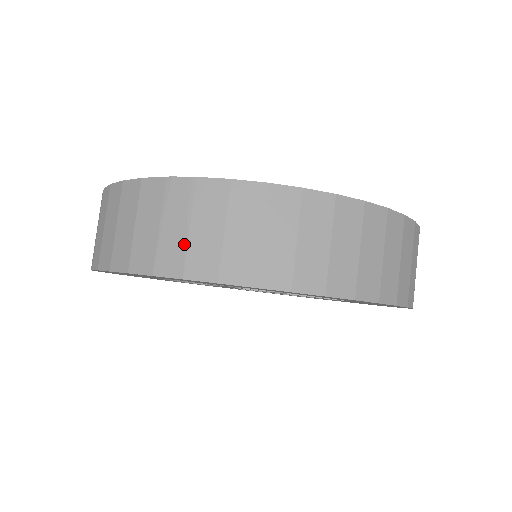
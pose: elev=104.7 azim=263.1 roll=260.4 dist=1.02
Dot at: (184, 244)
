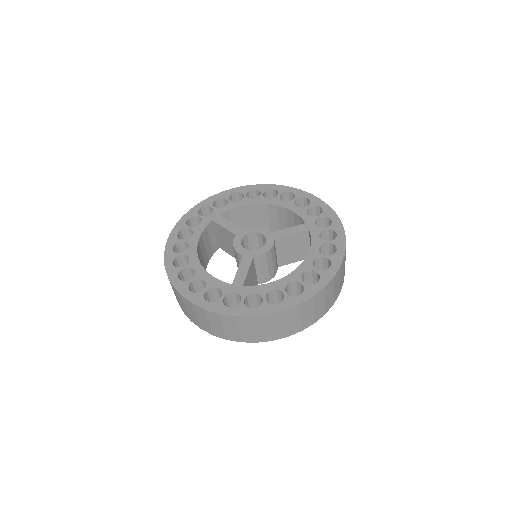
Dot at: (253, 334)
